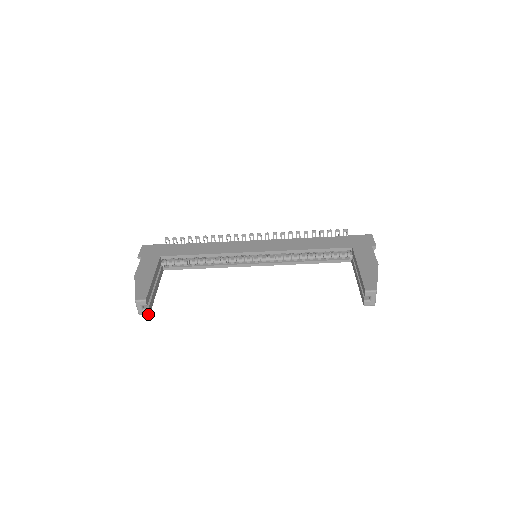
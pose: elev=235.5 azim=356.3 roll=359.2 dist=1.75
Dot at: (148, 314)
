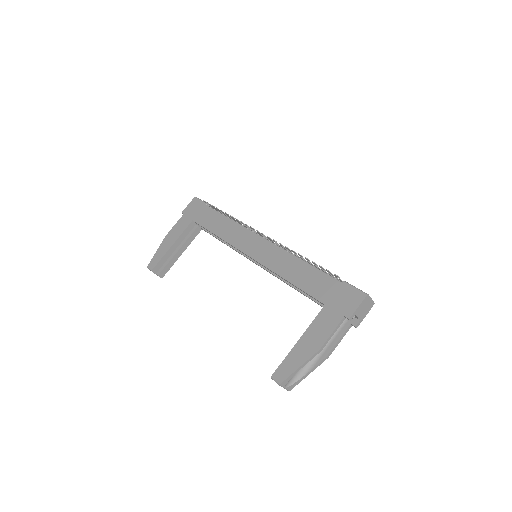
Dot at: (161, 277)
